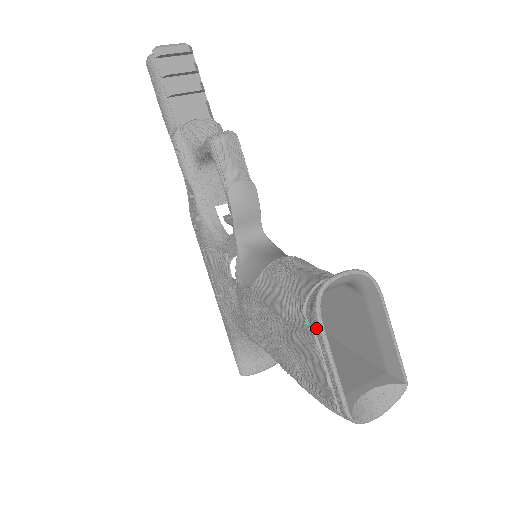
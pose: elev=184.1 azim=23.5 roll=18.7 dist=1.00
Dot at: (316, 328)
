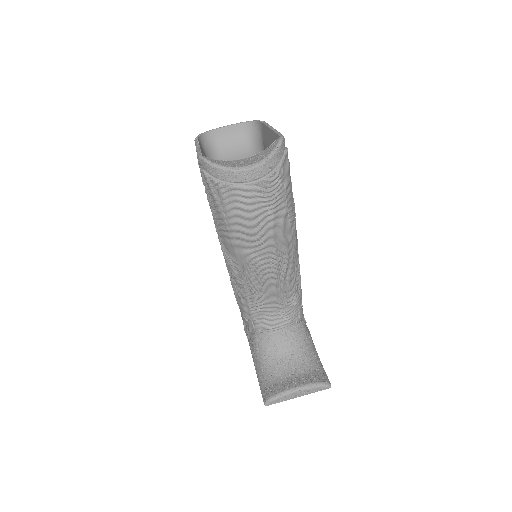
Dot at: occluded
